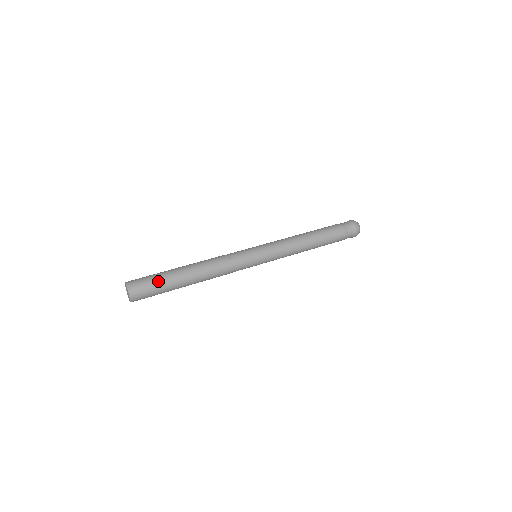
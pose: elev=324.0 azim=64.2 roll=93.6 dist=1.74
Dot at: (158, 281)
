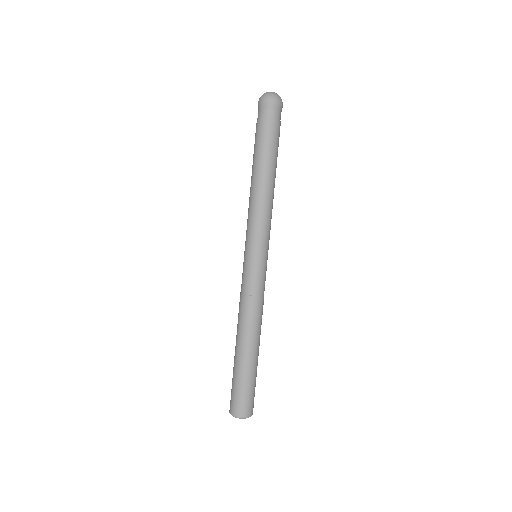
Dot at: (246, 385)
